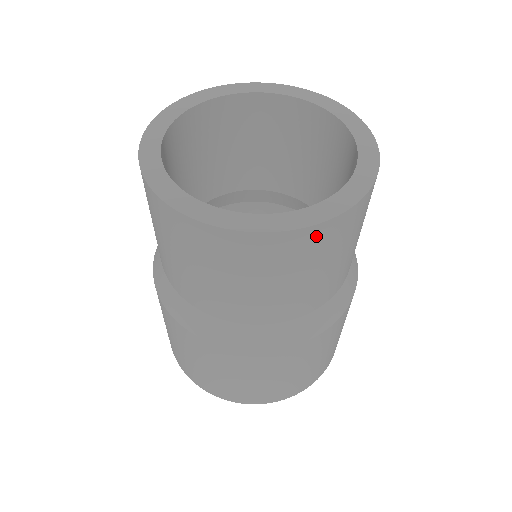
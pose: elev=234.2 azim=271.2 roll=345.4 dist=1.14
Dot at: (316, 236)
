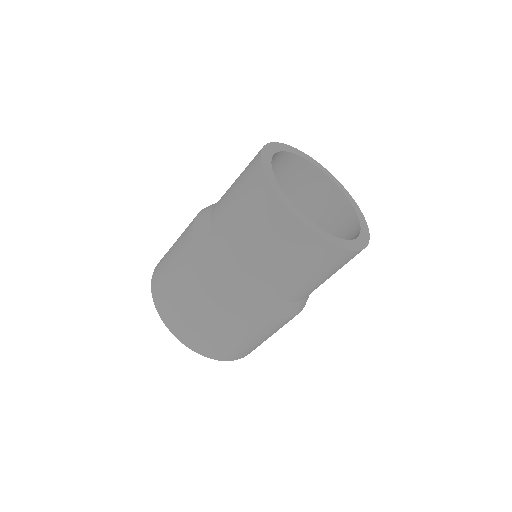
Dot at: (341, 256)
